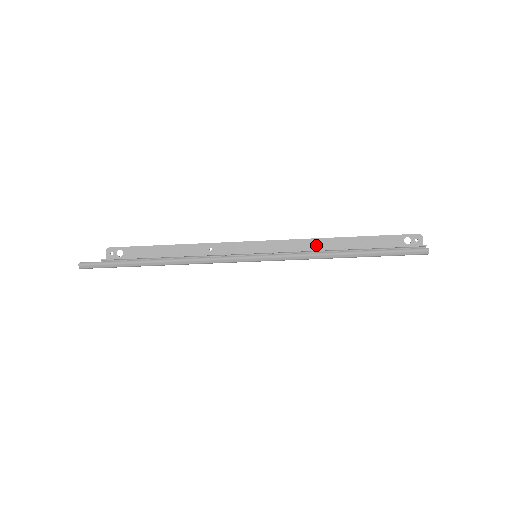
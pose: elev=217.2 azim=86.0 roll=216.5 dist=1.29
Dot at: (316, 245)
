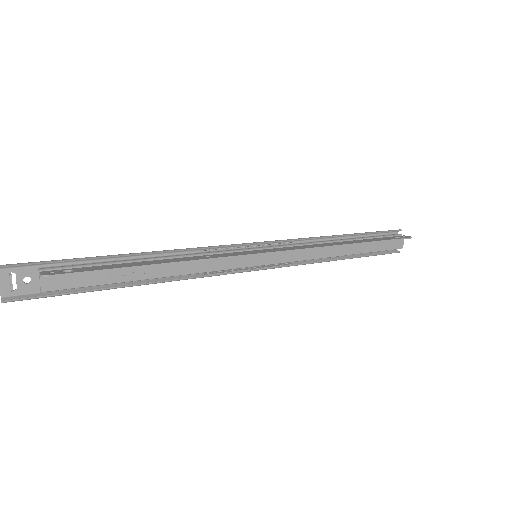
Dot at: occluded
